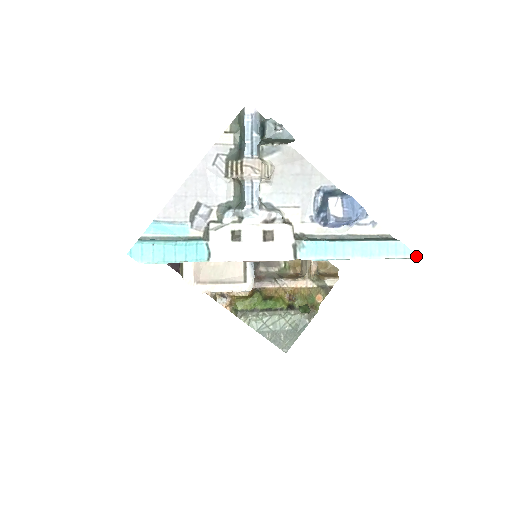
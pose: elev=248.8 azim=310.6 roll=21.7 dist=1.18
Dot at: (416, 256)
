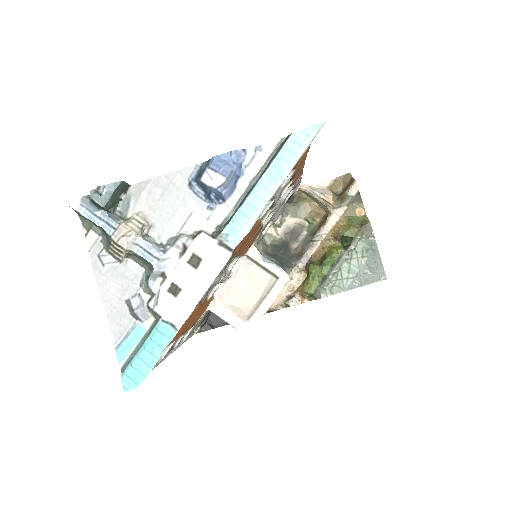
Dot at: (320, 125)
